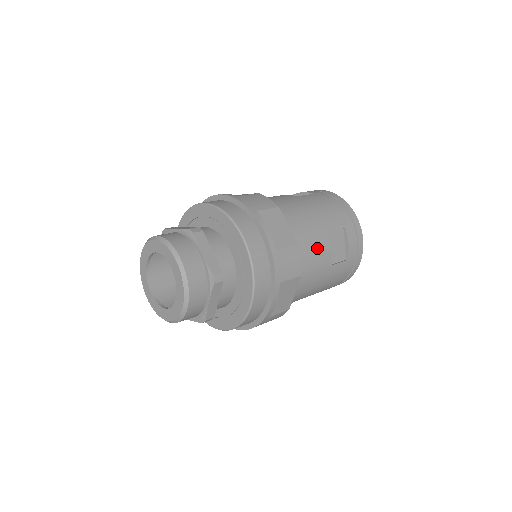
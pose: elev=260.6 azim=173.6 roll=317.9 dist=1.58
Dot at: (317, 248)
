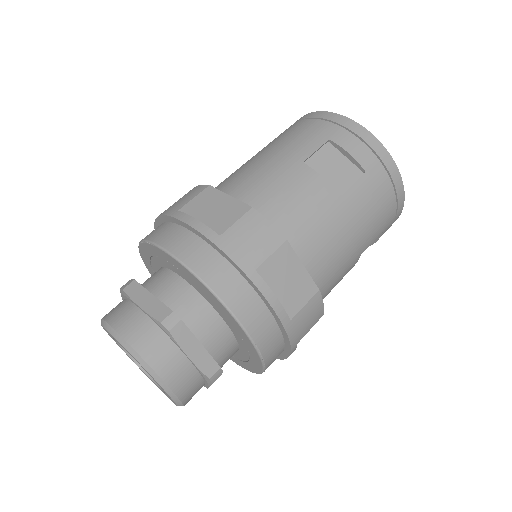
Dot at: (297, 191)
